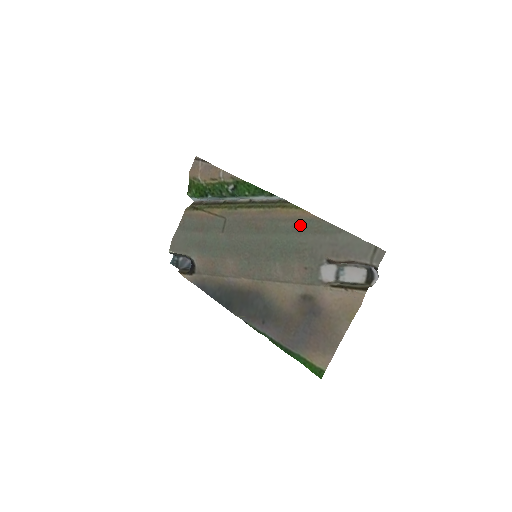
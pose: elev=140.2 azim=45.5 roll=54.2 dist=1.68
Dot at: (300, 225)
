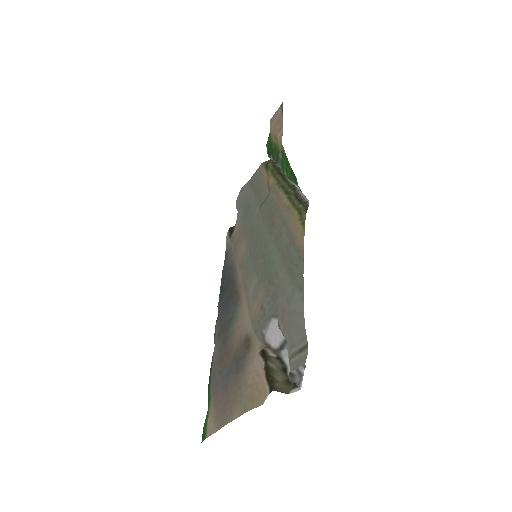
Dot at: (289, 248)
